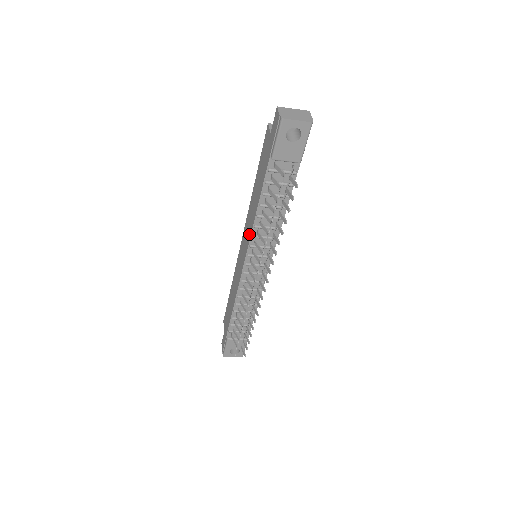
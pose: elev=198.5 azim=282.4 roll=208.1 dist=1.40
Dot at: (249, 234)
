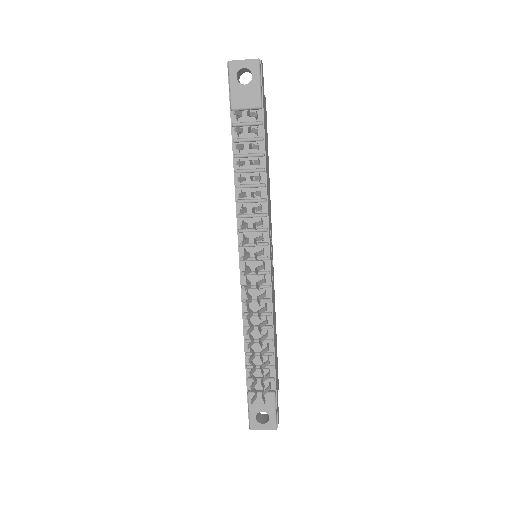
Dot at: (237, 219)
